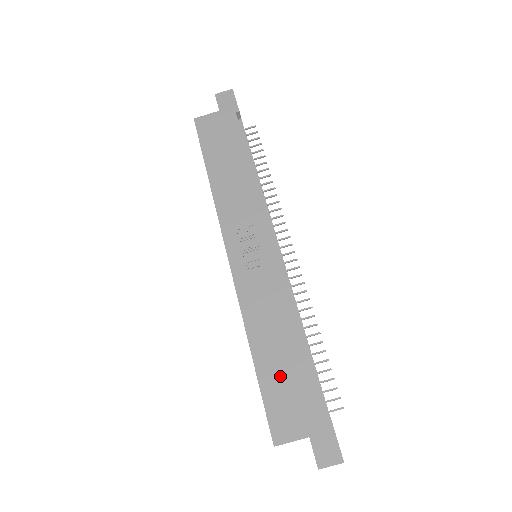
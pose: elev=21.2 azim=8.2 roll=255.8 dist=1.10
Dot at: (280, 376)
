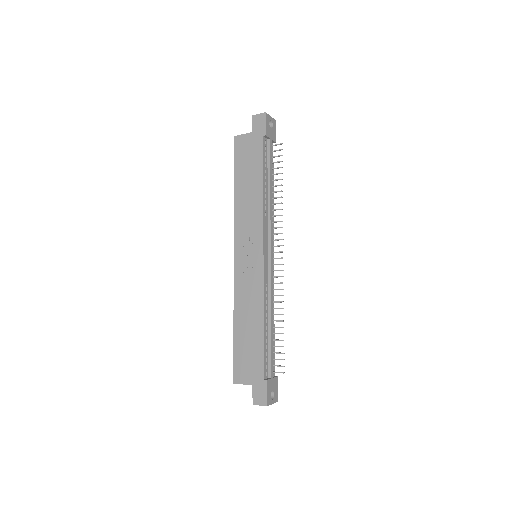
Dot at: (246, 344)
